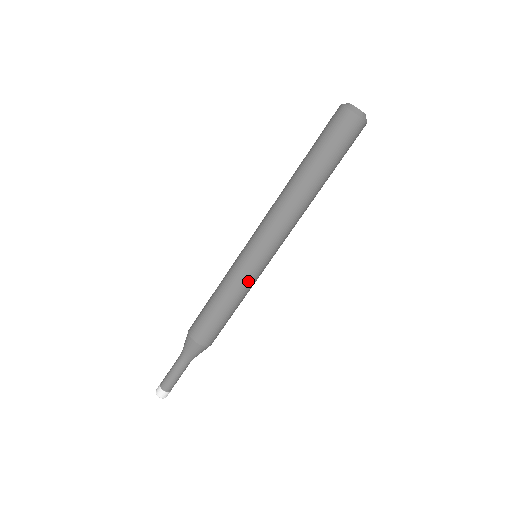
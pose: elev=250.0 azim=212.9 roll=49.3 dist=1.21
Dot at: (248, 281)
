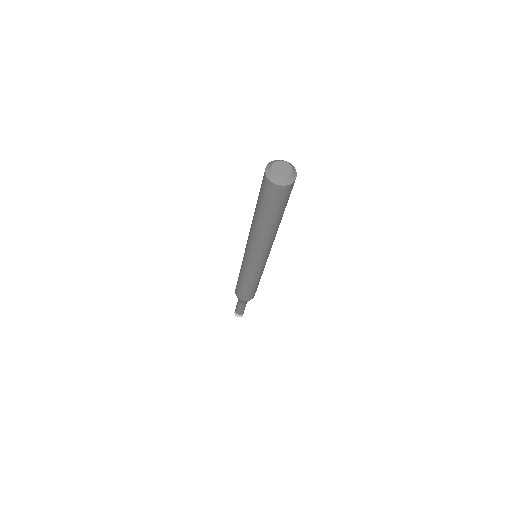
Dot at: (253, 274)
